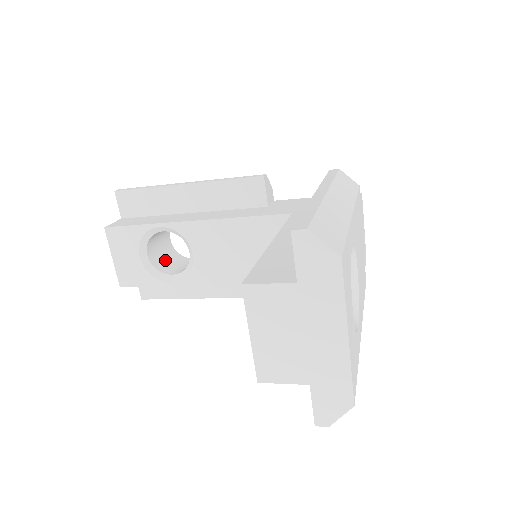
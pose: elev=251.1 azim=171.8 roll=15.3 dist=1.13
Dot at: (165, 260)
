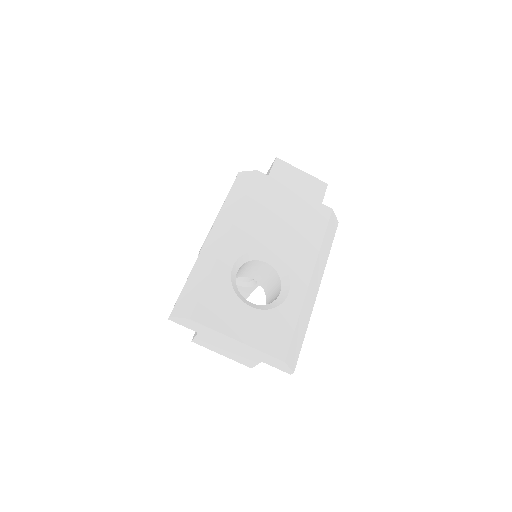
Dot at: occluded
